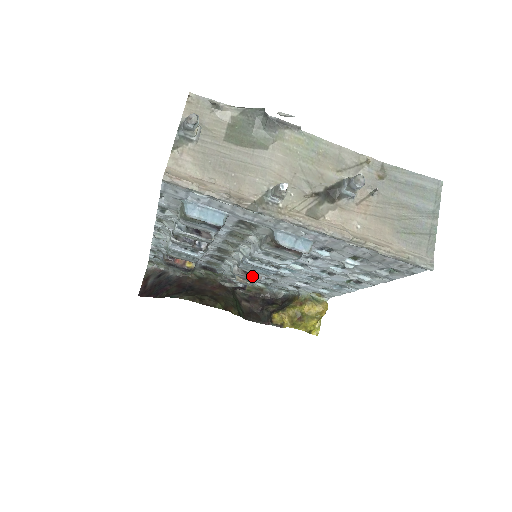
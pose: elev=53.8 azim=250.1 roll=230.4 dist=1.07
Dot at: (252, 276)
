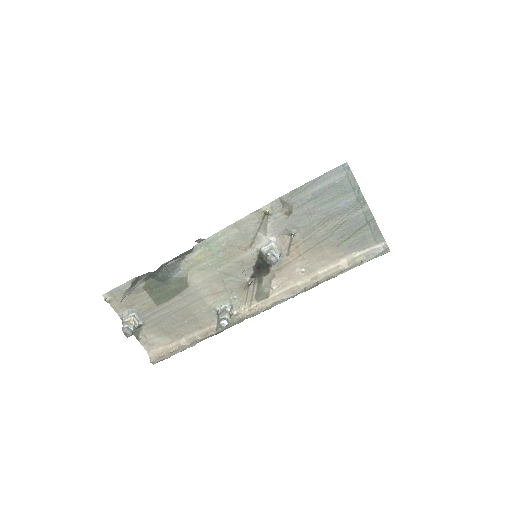
Dot at: occluded
